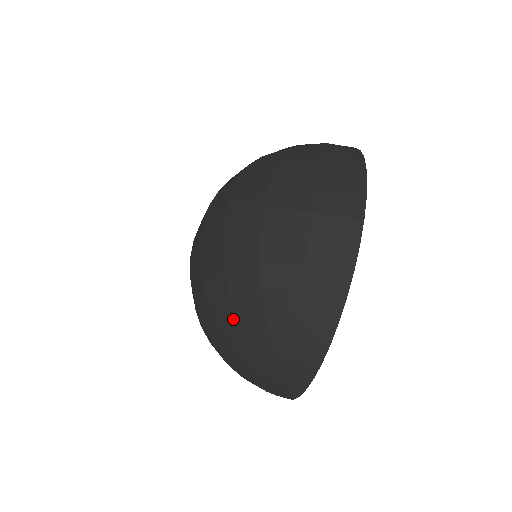
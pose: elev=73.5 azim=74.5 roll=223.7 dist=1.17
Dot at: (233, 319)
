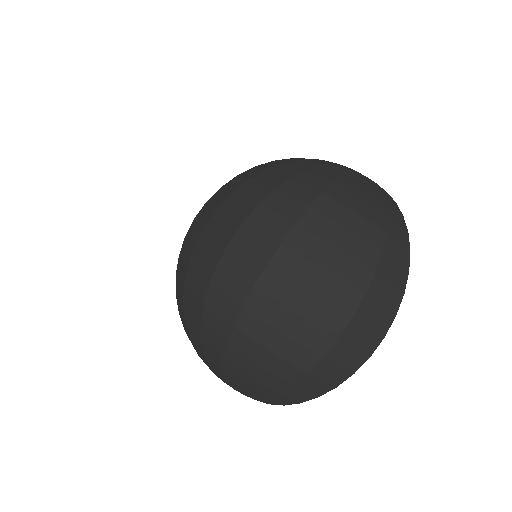
Dot at: (218, 356)
